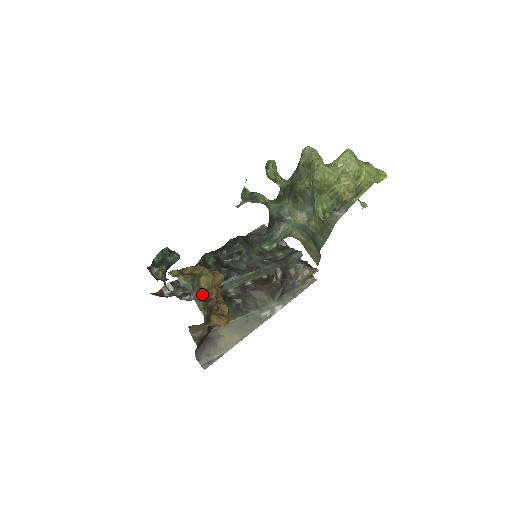
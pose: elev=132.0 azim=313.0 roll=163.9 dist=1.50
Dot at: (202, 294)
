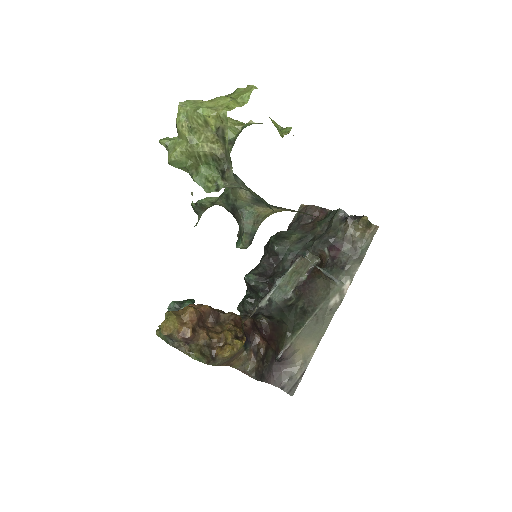
Dot at: (175, 340)
